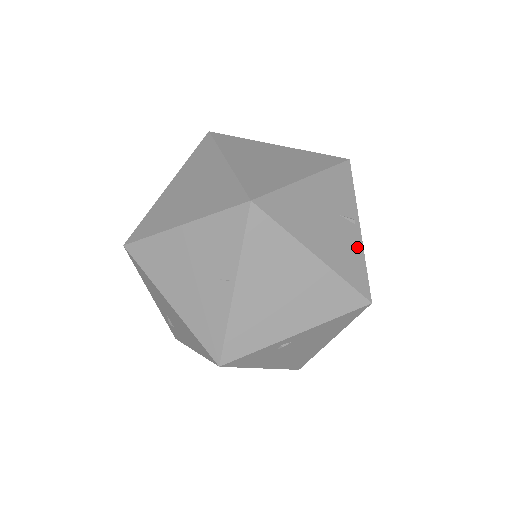
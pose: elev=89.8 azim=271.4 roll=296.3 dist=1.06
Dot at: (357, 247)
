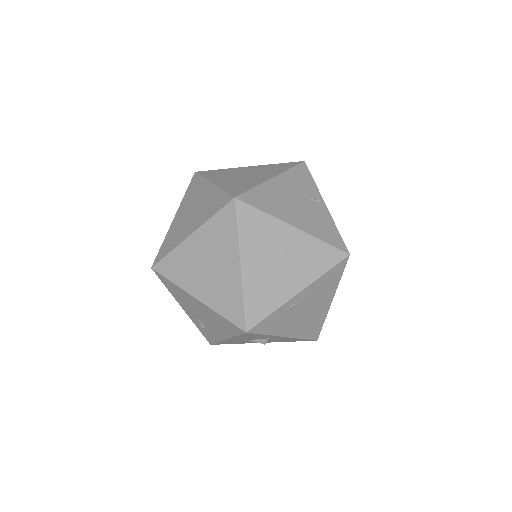
Dot at: (327, 218)
